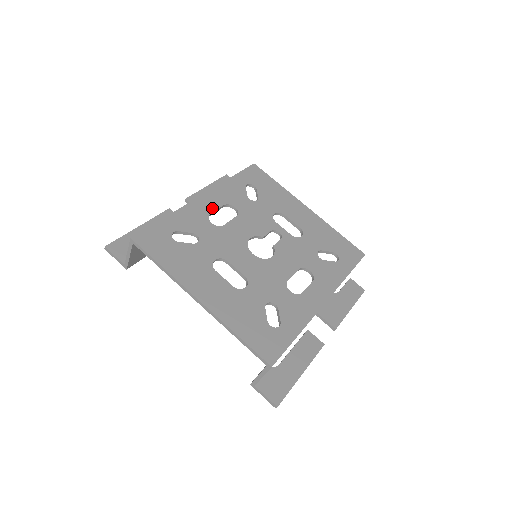
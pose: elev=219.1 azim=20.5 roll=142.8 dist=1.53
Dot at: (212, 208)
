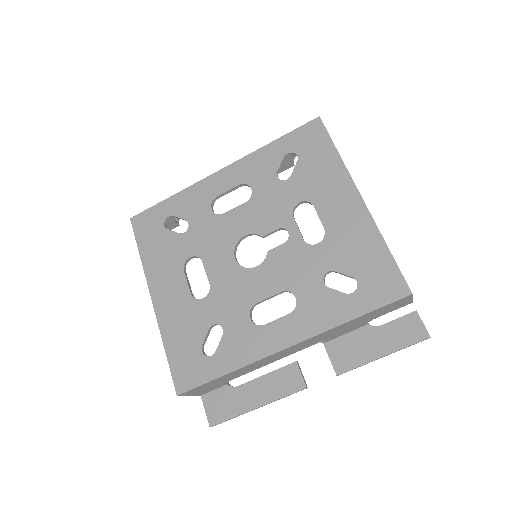
Dot at: (223, 188)
